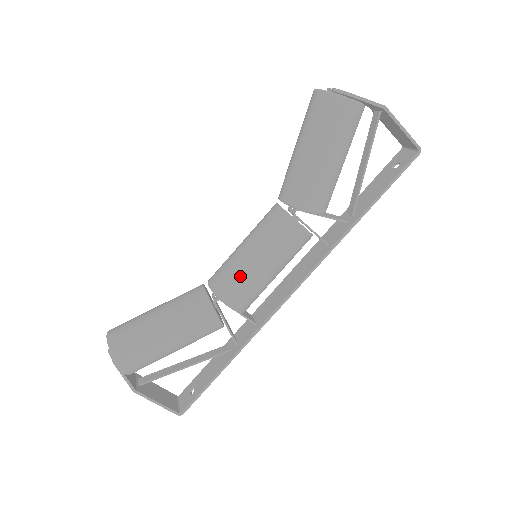
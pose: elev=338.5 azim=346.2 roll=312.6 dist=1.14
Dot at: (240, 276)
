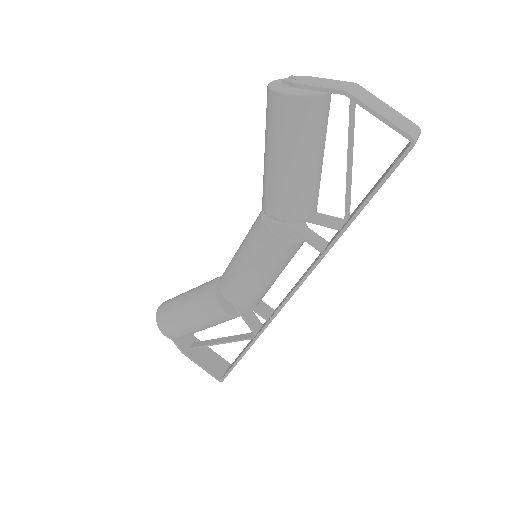
Dot at: (232, 275)
